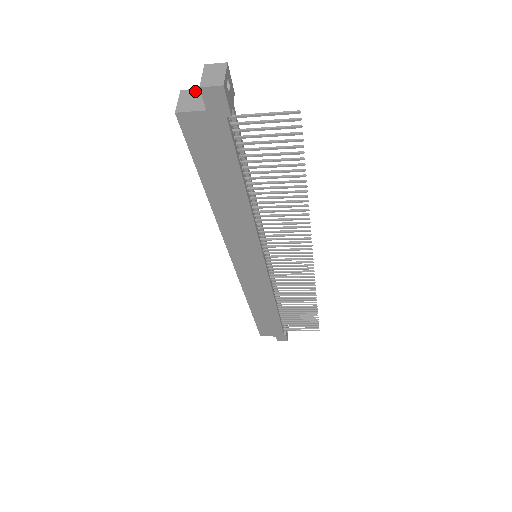
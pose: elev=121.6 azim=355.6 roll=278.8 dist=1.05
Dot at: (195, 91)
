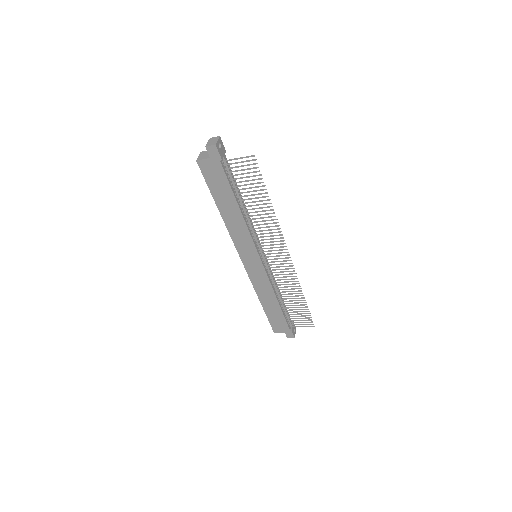
Dot at: occluded
